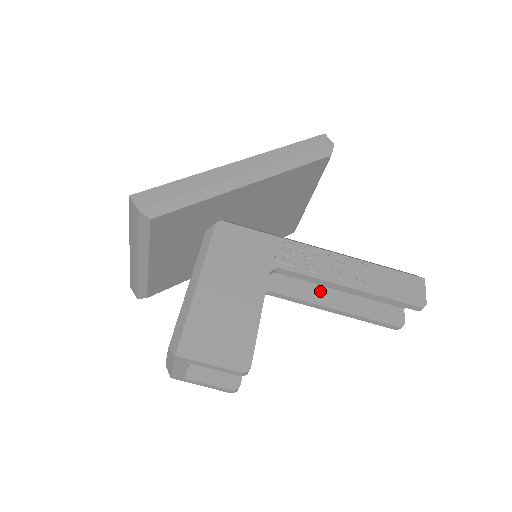
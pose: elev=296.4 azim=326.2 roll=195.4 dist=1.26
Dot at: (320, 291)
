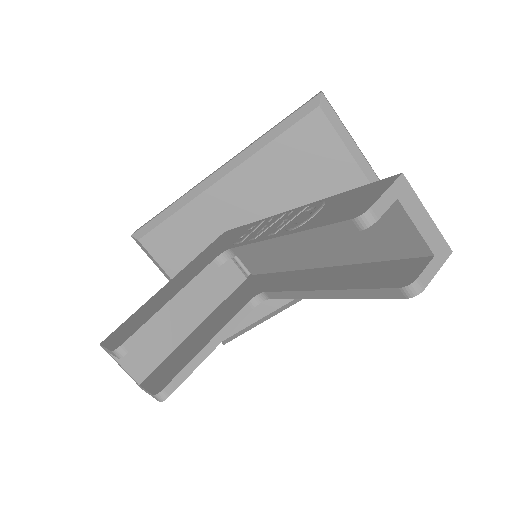
Dot at: (316, 274)
